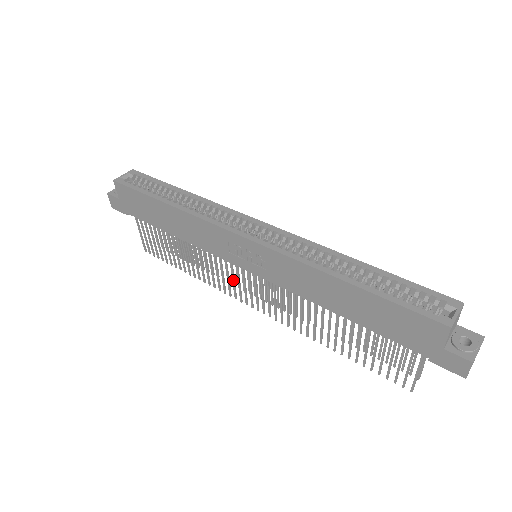
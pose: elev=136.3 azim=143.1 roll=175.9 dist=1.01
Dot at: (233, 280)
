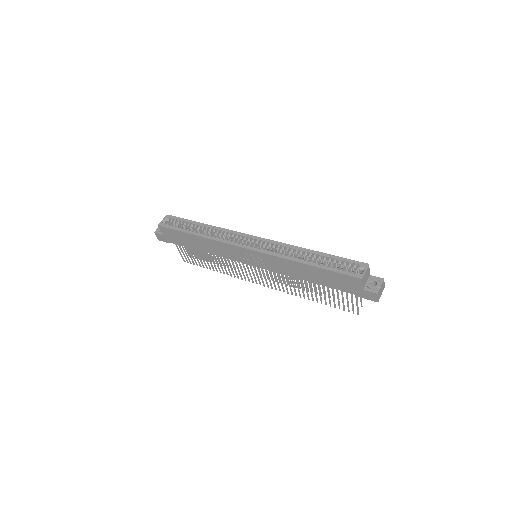
Dot at: (245, 271)
